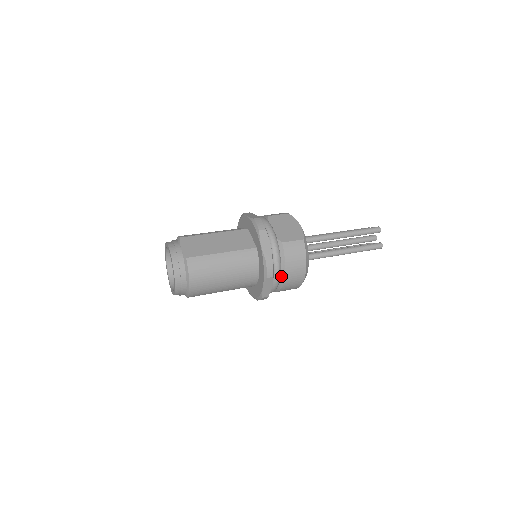
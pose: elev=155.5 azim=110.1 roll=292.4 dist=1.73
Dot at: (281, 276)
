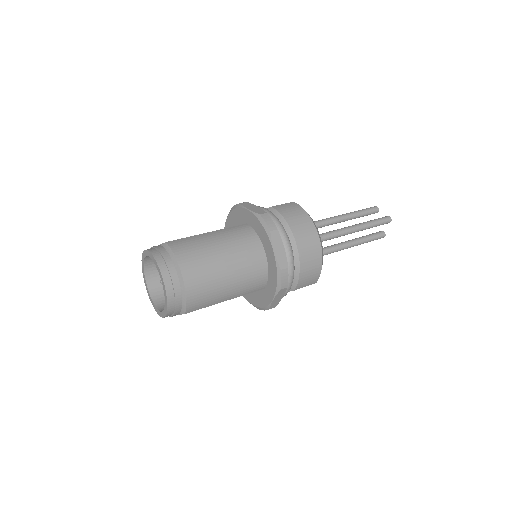
Dot at: (289, 238)
